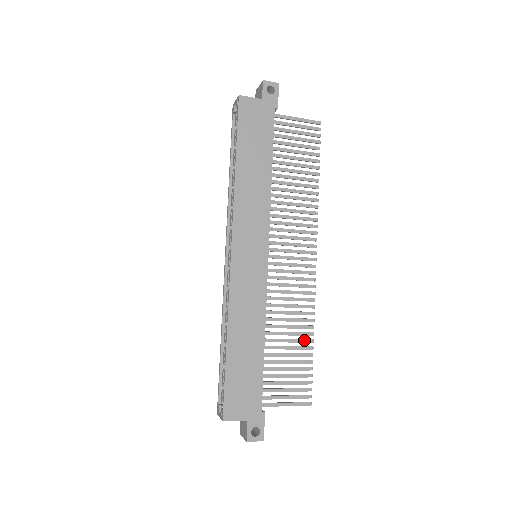
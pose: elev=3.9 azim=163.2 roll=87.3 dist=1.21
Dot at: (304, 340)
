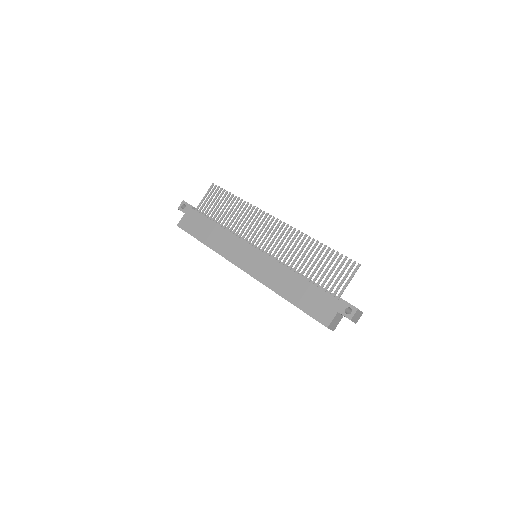
Dot at: (317, 249)
